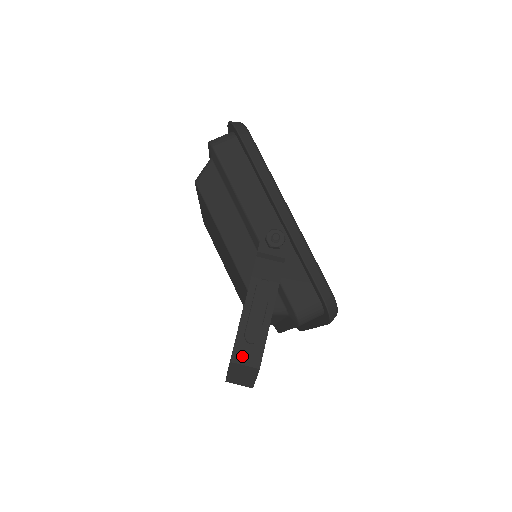
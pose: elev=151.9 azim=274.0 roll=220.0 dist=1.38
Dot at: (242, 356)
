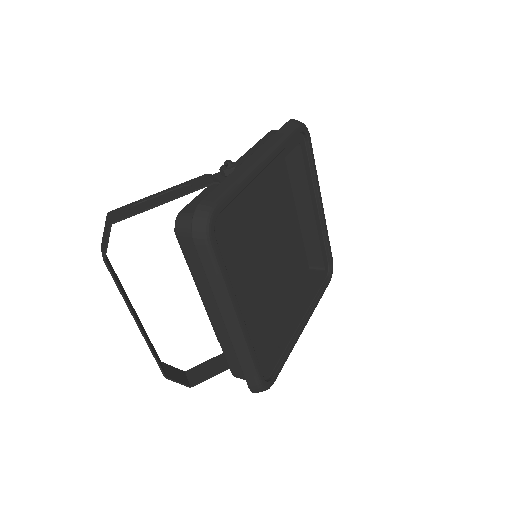
Dot at: (116, 213)
